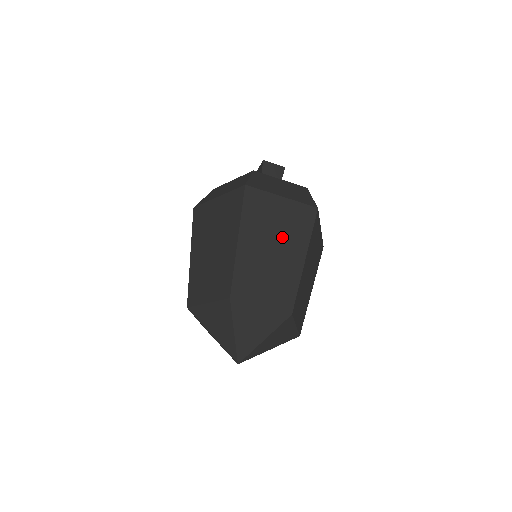
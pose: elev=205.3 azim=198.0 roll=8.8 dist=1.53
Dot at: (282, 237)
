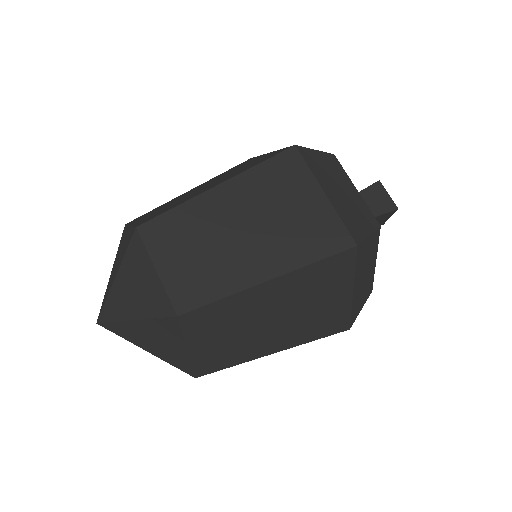
Dot at: (271, 230)
